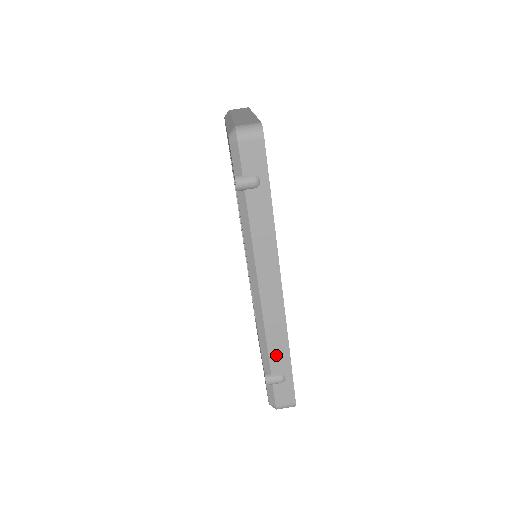
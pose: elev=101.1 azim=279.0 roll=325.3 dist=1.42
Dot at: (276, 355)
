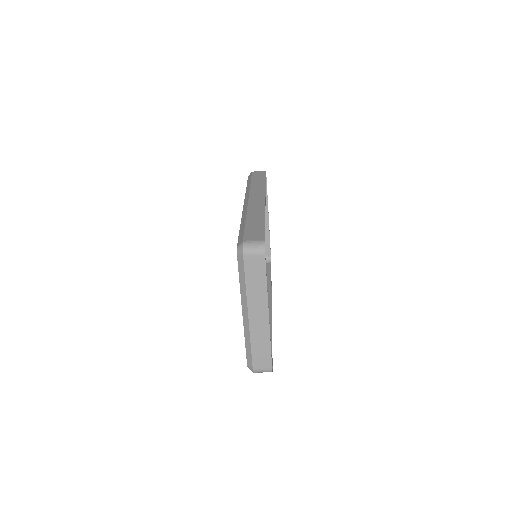
Dot at: occluded
